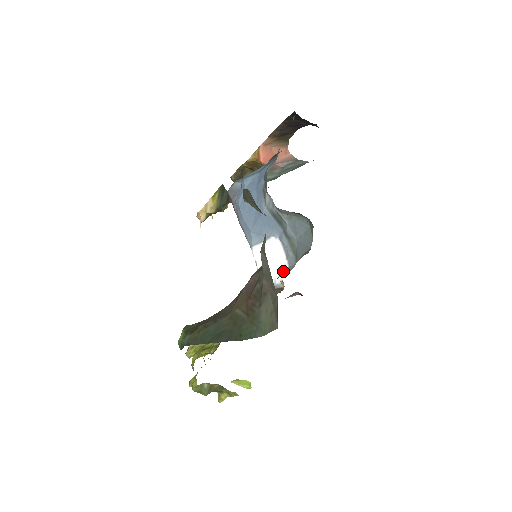
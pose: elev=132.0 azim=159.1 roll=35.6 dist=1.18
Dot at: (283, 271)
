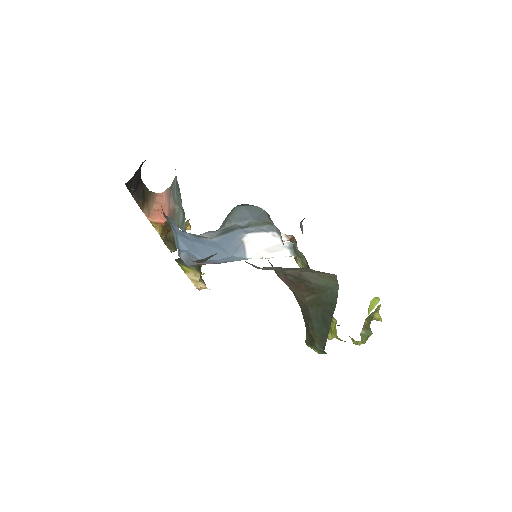
Dot at: (278, 238)
